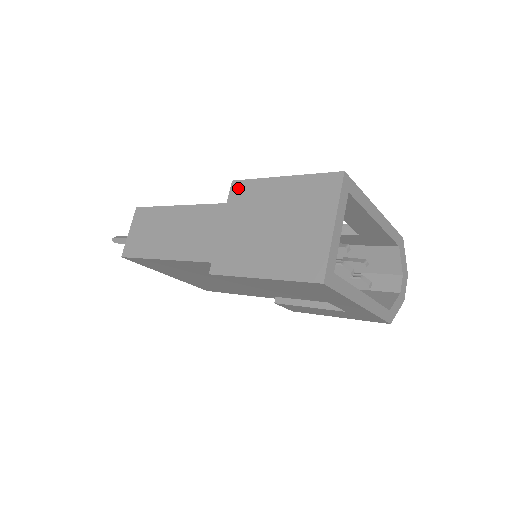
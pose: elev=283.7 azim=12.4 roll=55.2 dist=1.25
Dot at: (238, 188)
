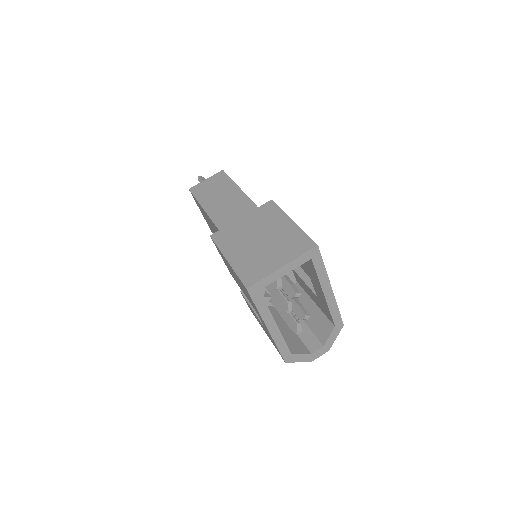
Dot at: (269, 206)
